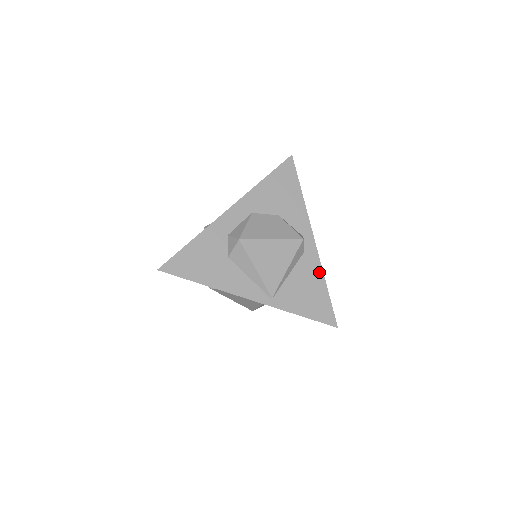
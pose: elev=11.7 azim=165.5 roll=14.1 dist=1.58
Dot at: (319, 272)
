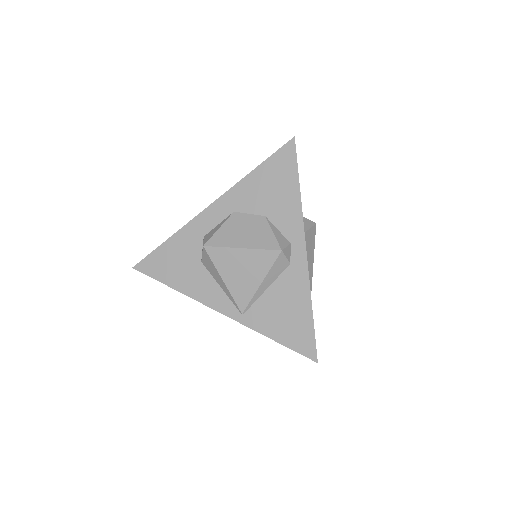
Dot at: (305, 291)
